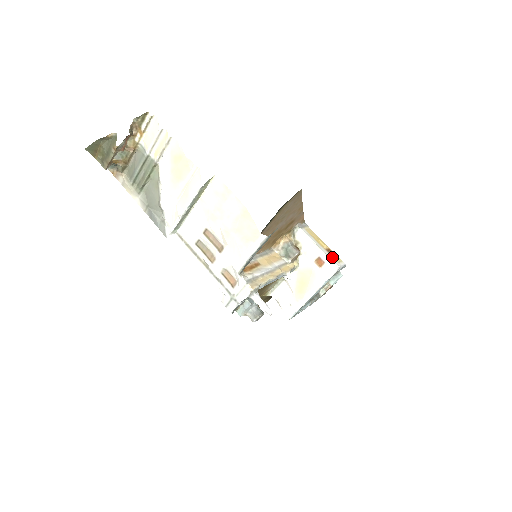
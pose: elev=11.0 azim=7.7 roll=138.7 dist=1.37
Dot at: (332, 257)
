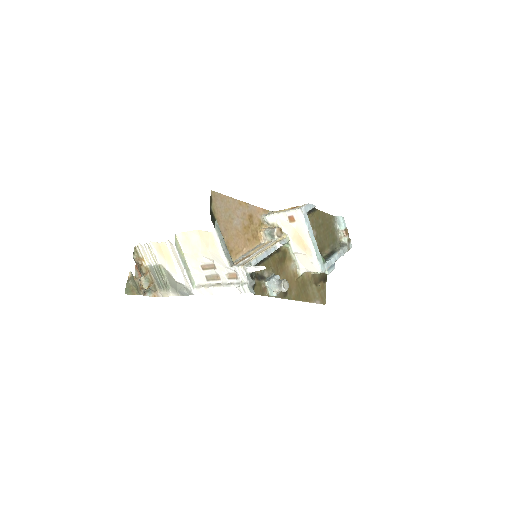
Dot at: occluded
